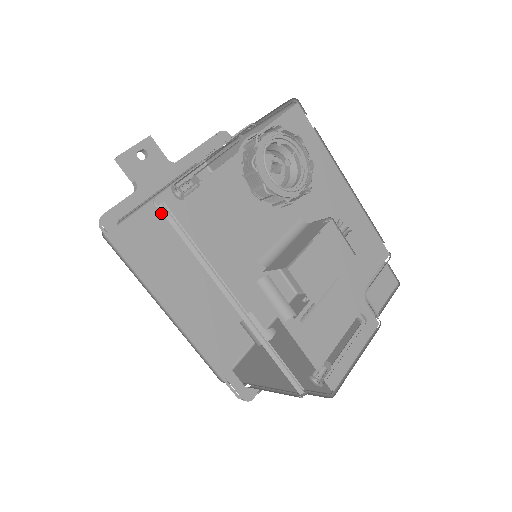
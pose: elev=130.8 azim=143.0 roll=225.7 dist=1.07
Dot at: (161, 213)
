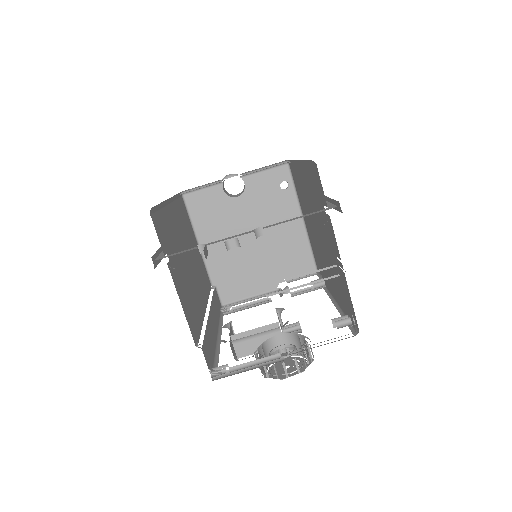
Dot at: occluded
